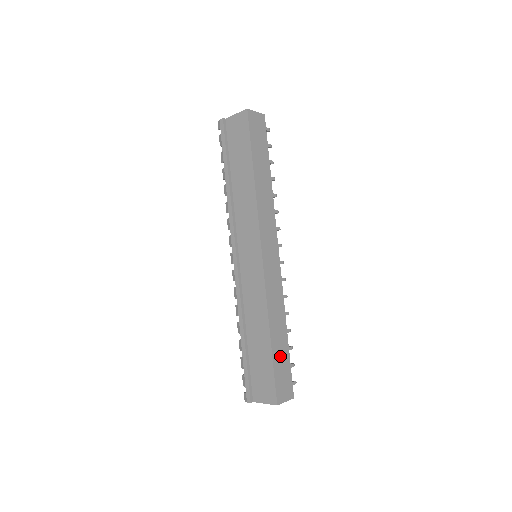
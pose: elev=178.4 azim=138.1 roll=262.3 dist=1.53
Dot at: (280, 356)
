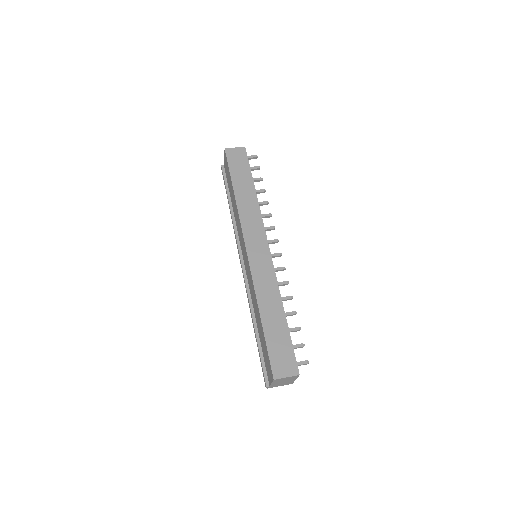
Dot at: (276, 334)
